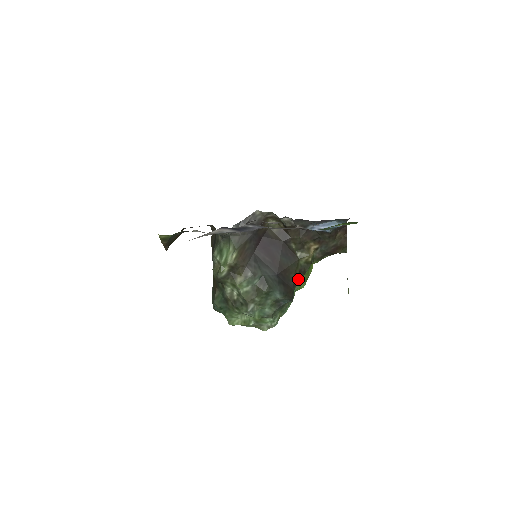
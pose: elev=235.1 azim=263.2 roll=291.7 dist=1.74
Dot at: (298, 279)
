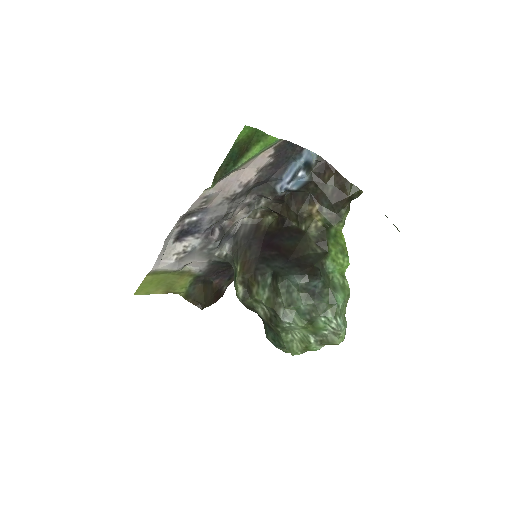
Dot at: (321, 254)
